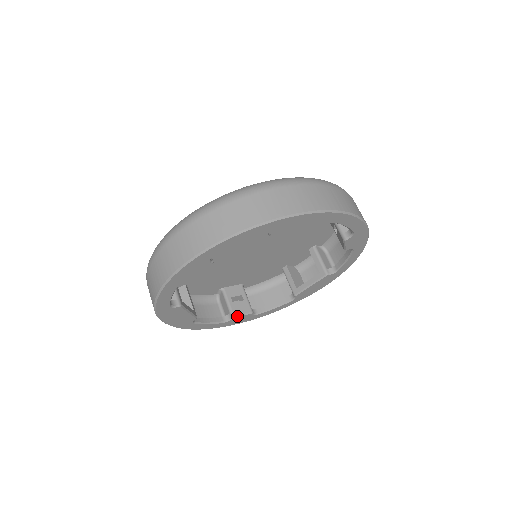
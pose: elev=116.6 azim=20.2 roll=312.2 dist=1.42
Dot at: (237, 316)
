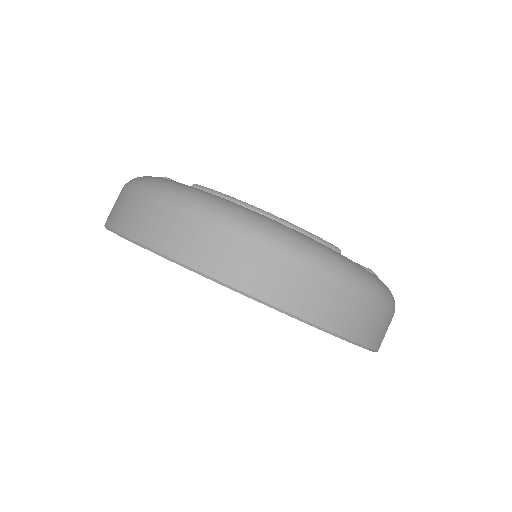
Dot at: occluded
